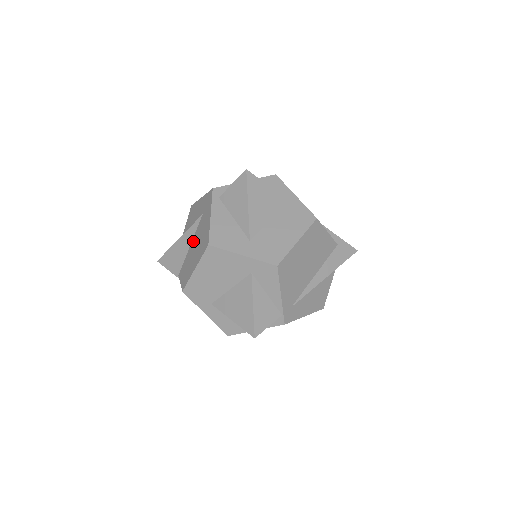
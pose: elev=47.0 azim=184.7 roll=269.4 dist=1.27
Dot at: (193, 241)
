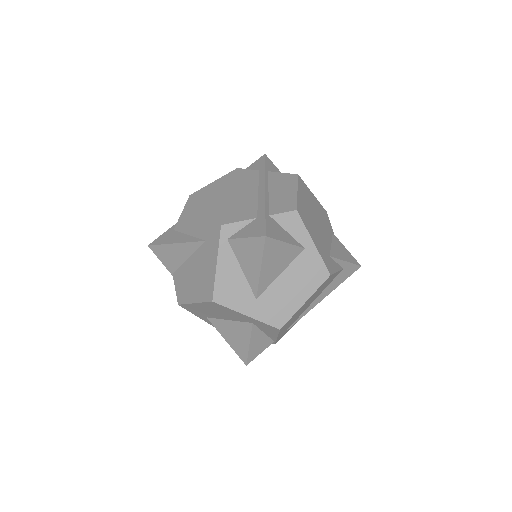
Dot at: (192, 260)
